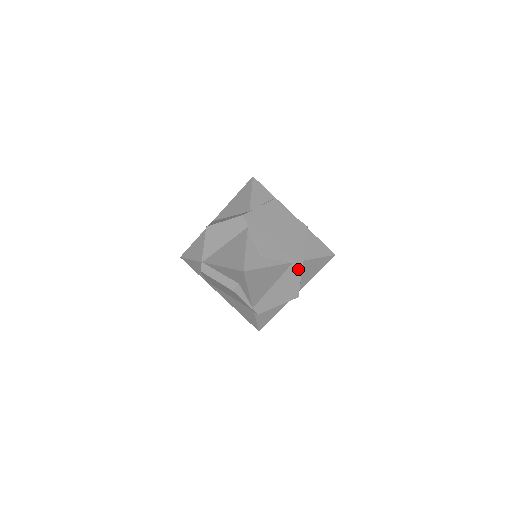
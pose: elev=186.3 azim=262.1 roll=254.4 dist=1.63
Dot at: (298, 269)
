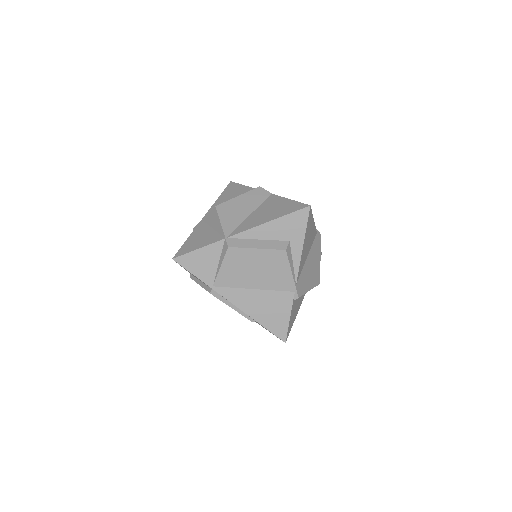
Dot at: (319, 244)
